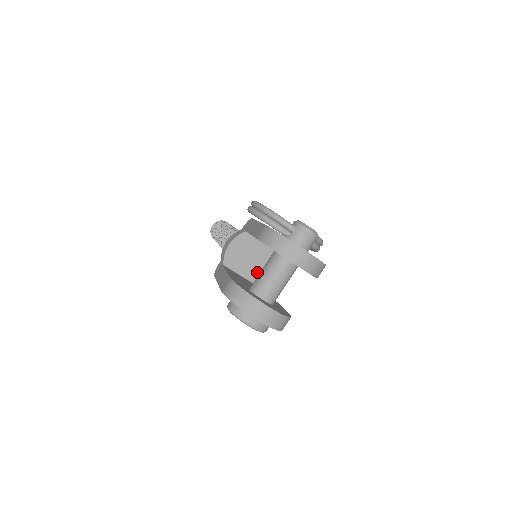
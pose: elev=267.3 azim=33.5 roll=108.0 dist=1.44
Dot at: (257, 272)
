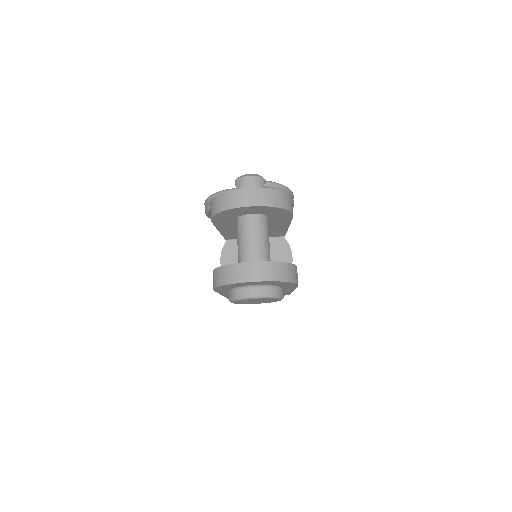
Dot at: occluded
